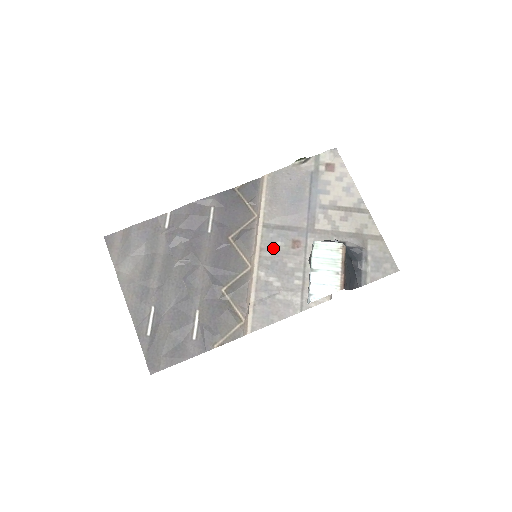
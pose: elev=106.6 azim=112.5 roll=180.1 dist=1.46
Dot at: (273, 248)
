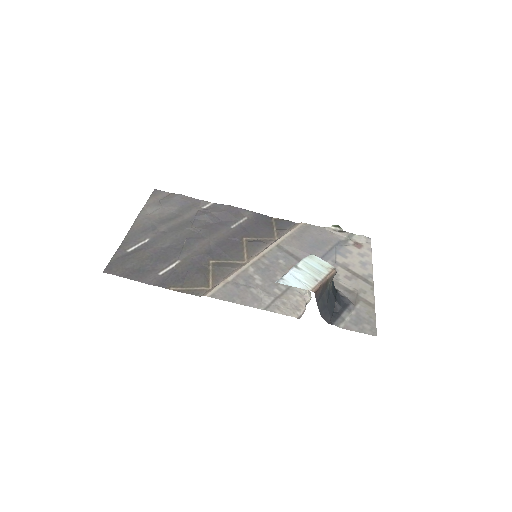
Dot at: (274, 261)
